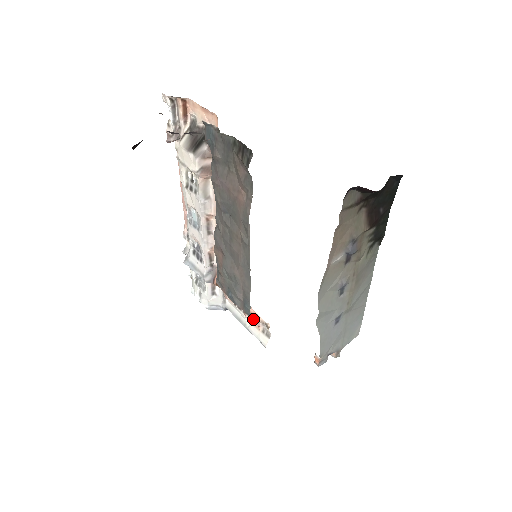
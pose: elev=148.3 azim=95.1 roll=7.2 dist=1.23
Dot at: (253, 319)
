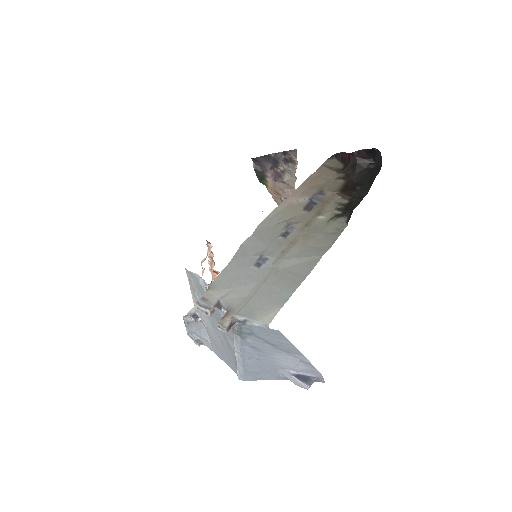
Dot at: occluded
